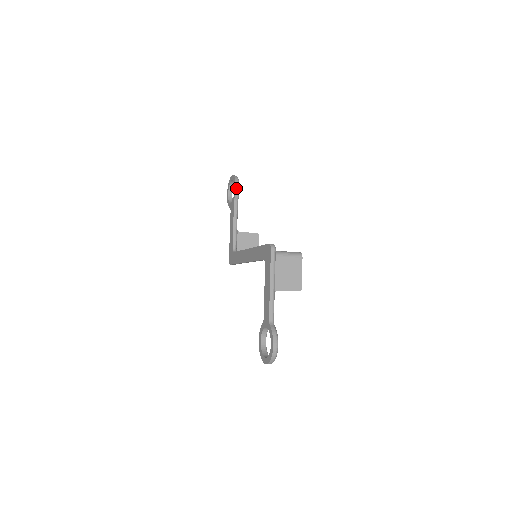
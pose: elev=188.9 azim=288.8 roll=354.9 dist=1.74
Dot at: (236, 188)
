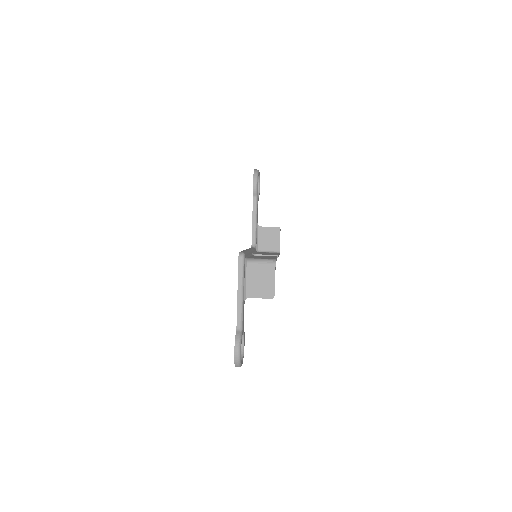
Dot at: (253, 184)
